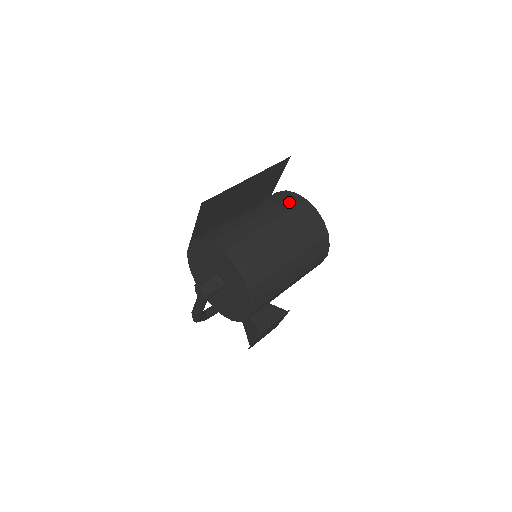
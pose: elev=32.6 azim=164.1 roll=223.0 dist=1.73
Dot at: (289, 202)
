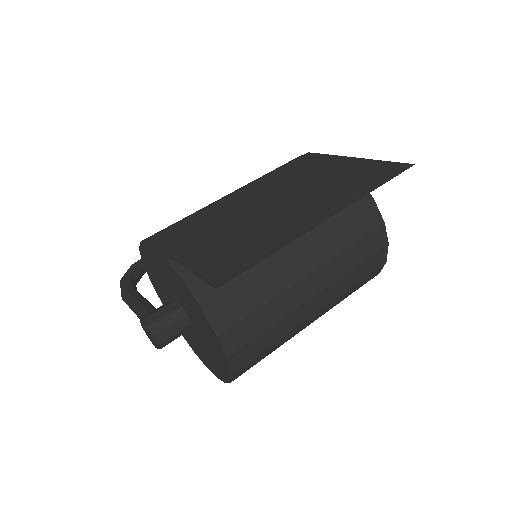
Dot at: (357, 223)
